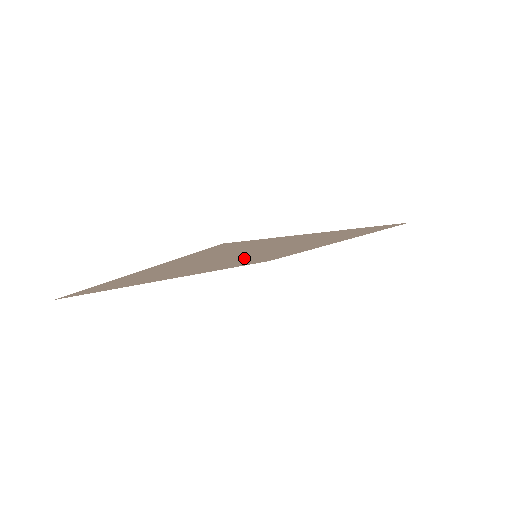
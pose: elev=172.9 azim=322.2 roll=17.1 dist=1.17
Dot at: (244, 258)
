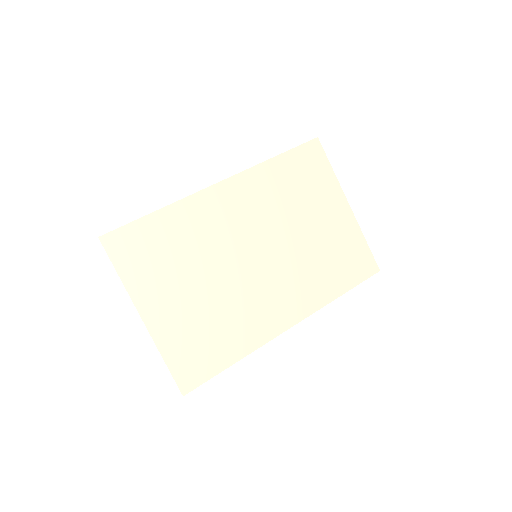
Dot at: (247, 255)
